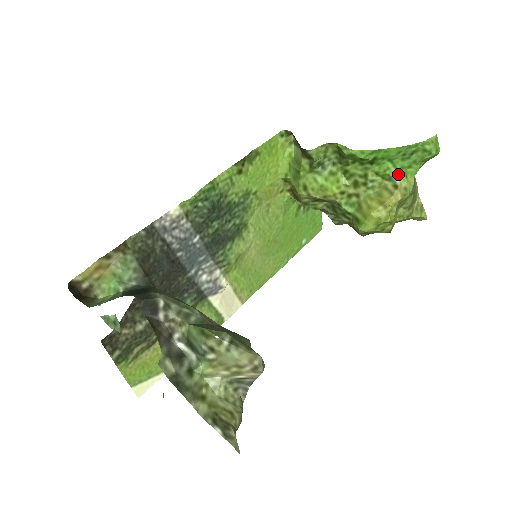
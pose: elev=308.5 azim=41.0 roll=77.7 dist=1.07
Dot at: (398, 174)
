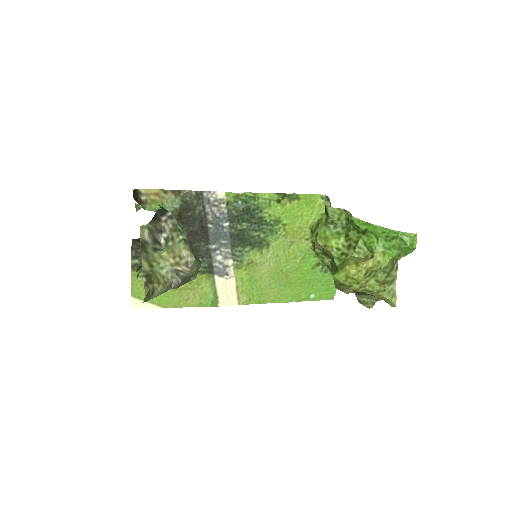
Dot at: (379, 250)
